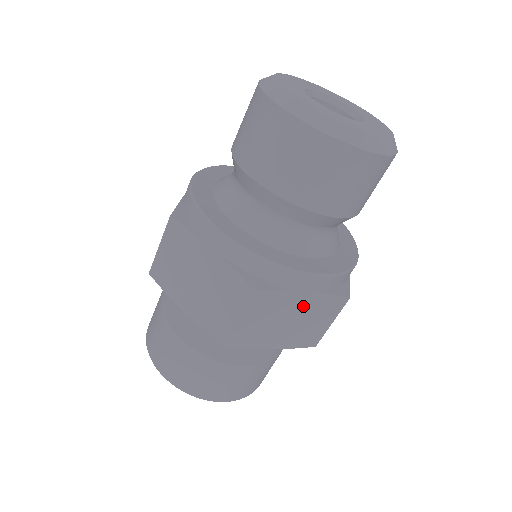
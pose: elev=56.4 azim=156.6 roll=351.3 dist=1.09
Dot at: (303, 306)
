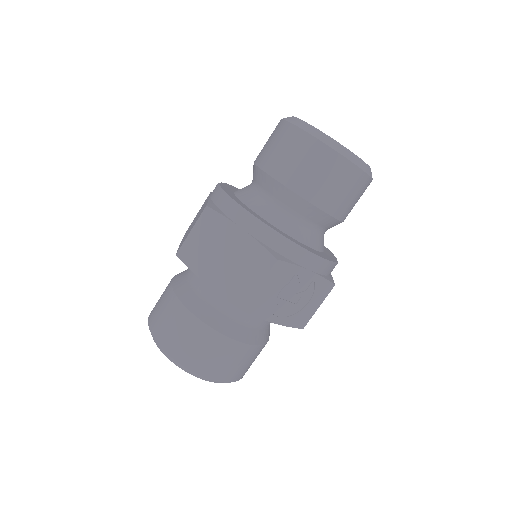
Dot at: (238, 246)
